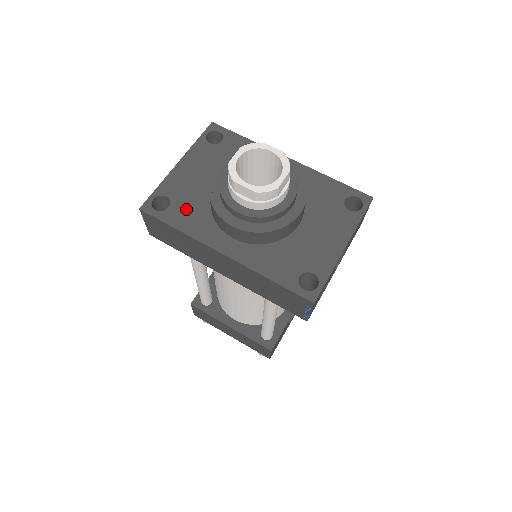
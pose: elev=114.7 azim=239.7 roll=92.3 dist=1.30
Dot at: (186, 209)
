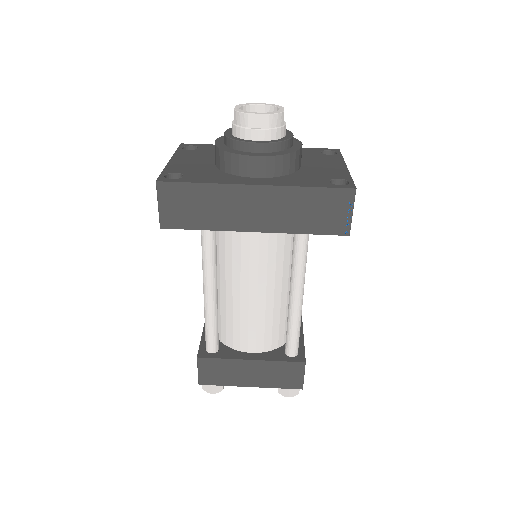
Dot at: (200, 174)
